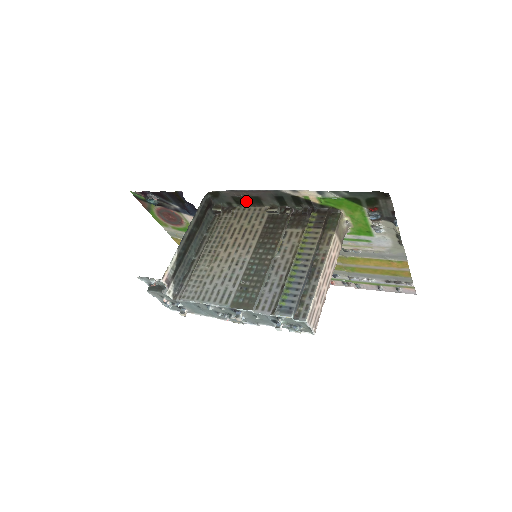
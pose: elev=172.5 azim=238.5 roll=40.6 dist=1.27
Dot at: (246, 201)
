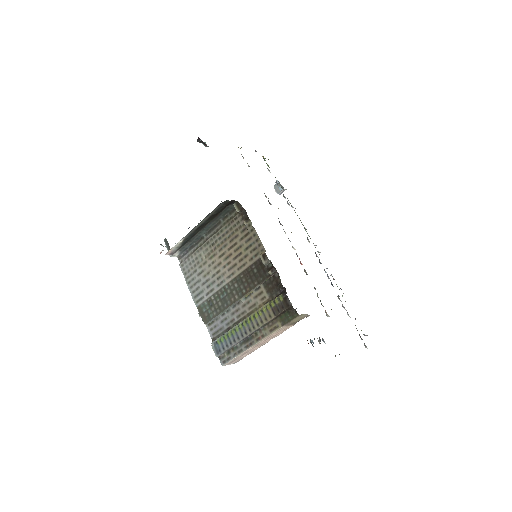
Dot at: occluded
